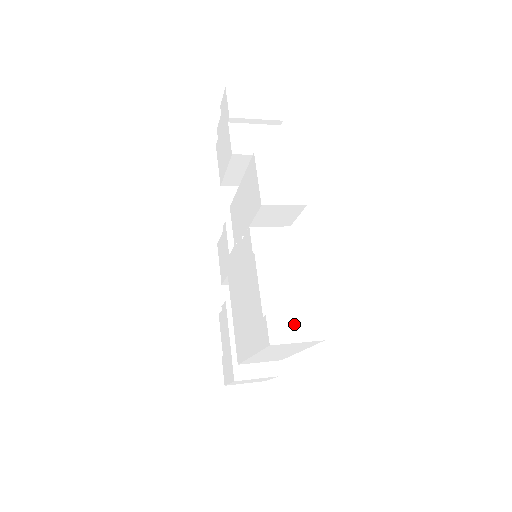
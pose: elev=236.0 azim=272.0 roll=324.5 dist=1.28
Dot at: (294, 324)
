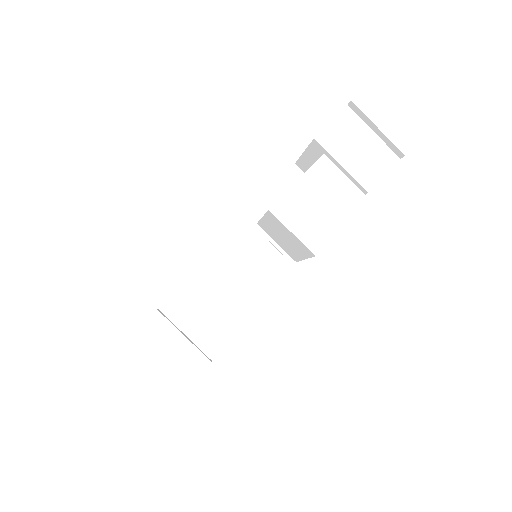
Dot at: (173, 346)
